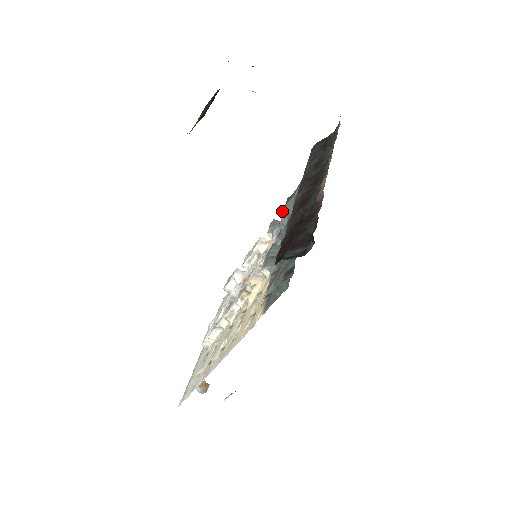
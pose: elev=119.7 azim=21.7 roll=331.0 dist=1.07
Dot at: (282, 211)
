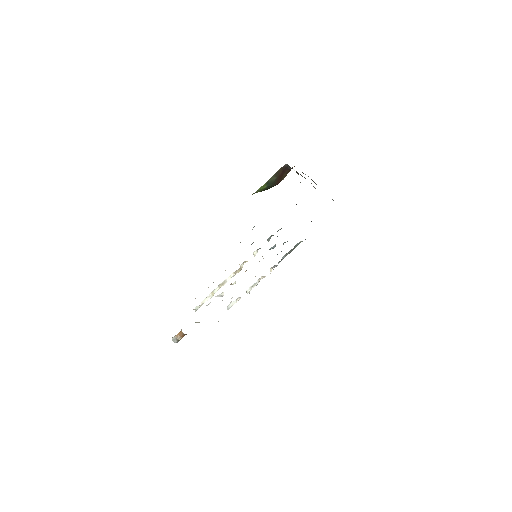
Dot at: (284, 256)
